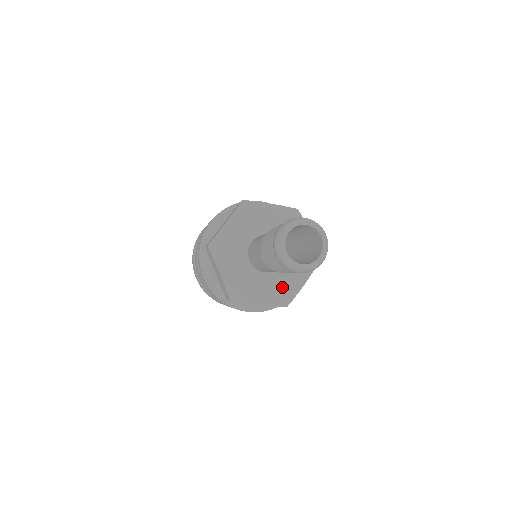
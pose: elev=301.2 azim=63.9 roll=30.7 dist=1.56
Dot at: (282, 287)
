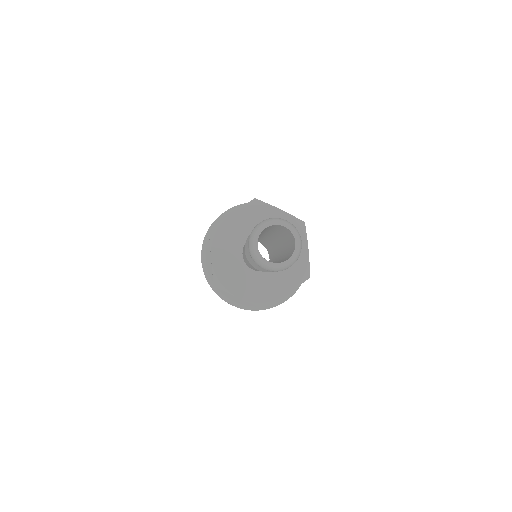
Dot at: (266, 289)
